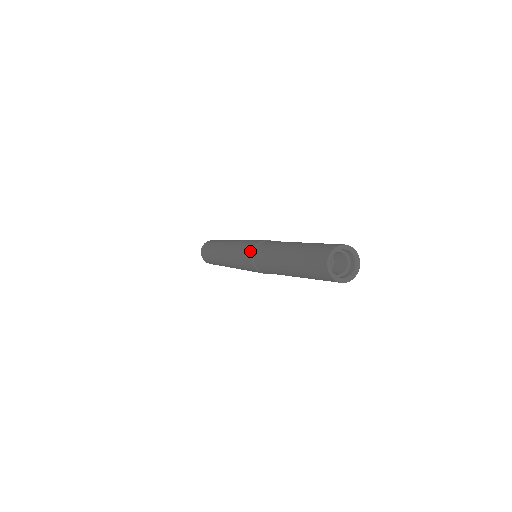
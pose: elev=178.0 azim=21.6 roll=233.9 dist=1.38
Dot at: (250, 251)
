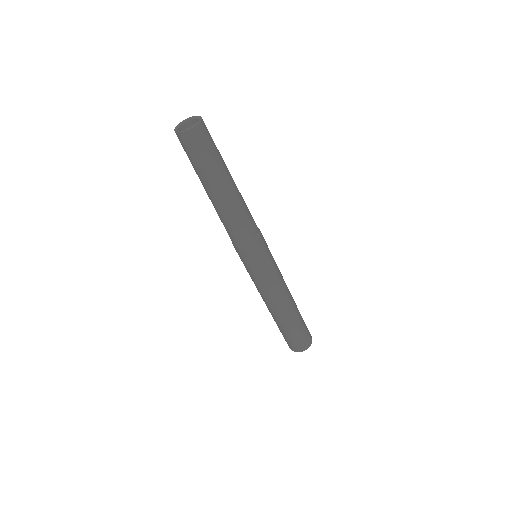
Dot at: occluded
